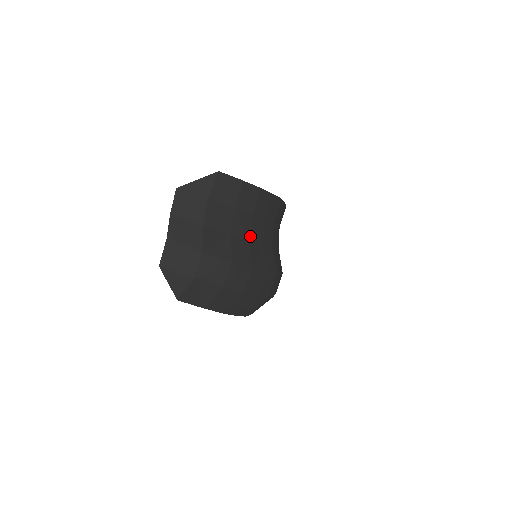
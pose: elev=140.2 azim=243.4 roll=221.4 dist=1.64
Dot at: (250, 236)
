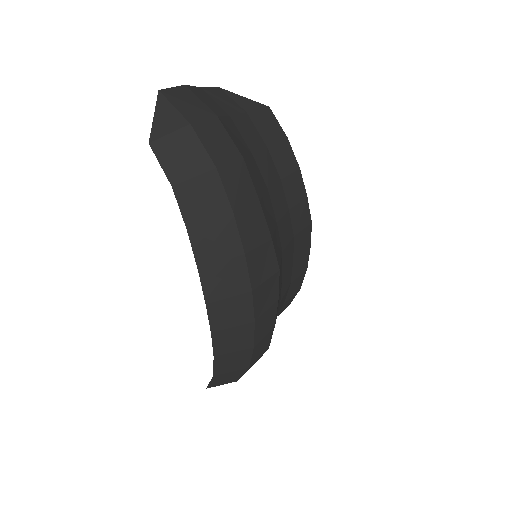
Dot at: (270, 188)
